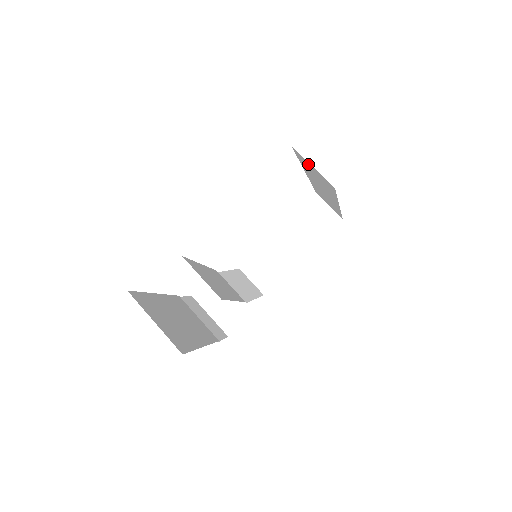
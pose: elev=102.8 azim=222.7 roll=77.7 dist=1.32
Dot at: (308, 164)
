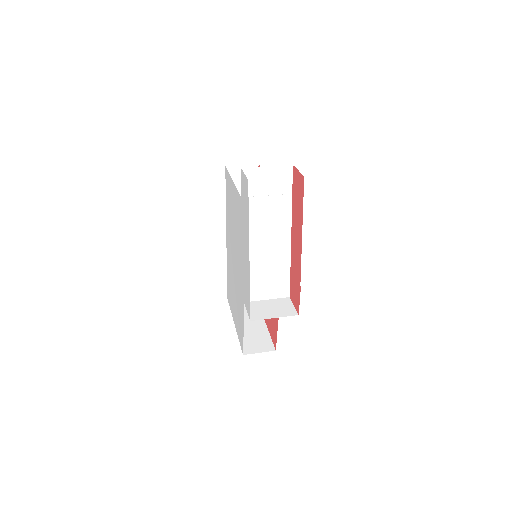
Dot at: (237, 174)
